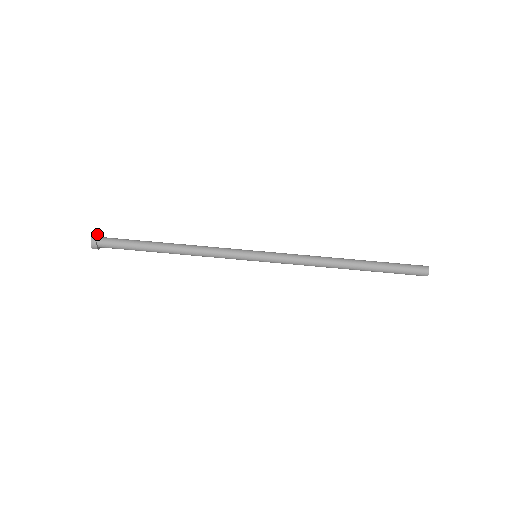
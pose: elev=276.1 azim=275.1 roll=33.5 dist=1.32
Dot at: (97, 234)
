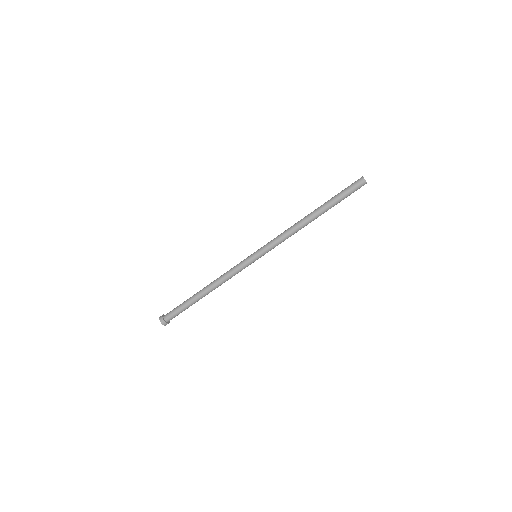
Dot at: (162, 321)
